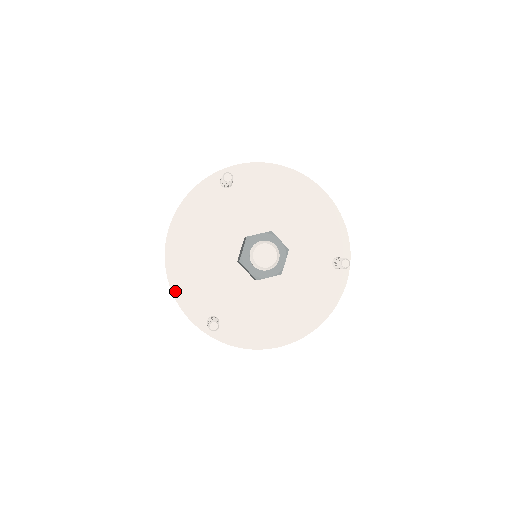
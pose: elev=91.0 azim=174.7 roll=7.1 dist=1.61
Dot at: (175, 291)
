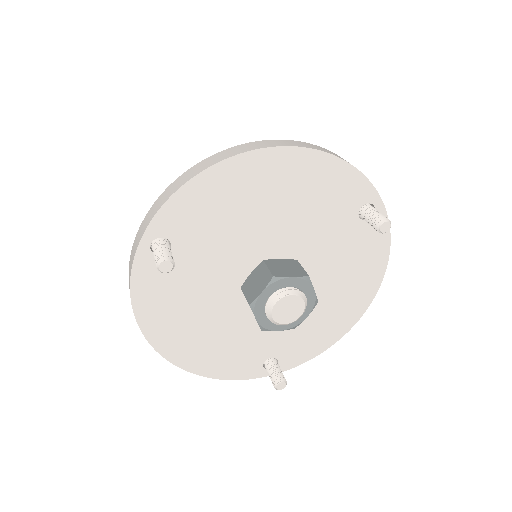
Dot at: (210, 375)
